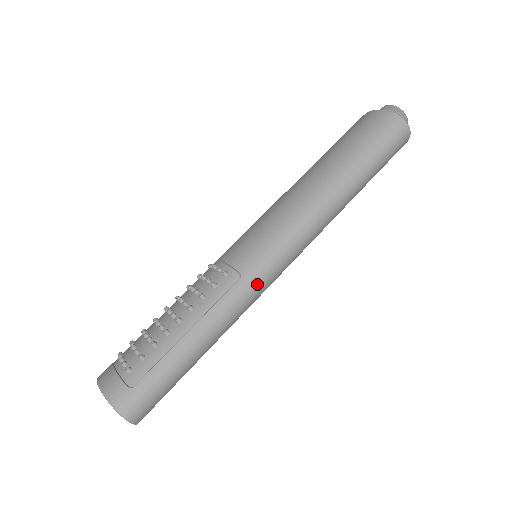
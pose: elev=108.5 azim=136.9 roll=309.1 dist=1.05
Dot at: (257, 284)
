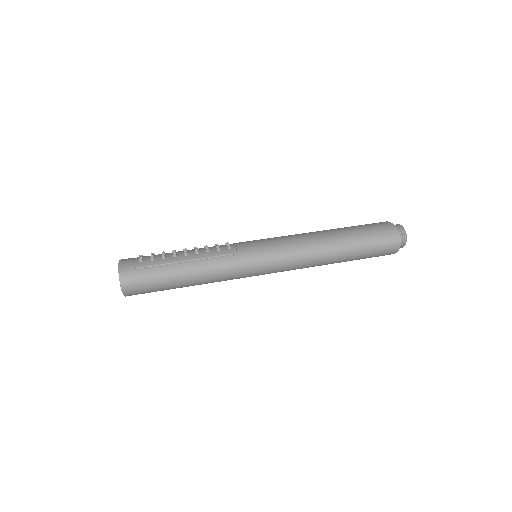
Dot at: (243, 264)
